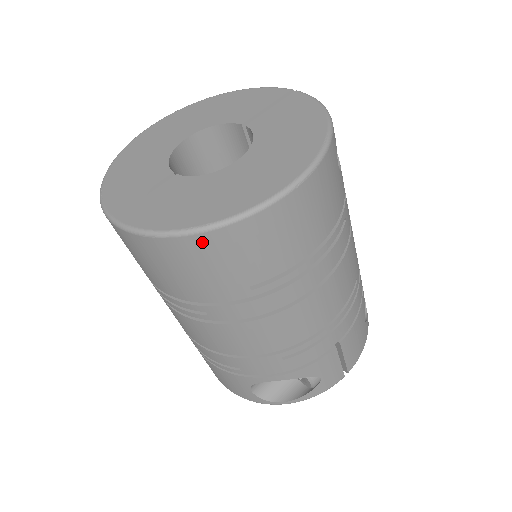
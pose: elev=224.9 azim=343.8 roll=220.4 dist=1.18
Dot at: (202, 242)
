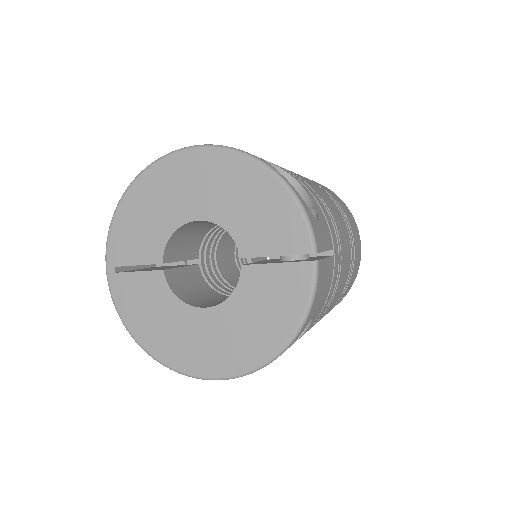
Dot at: occluded
